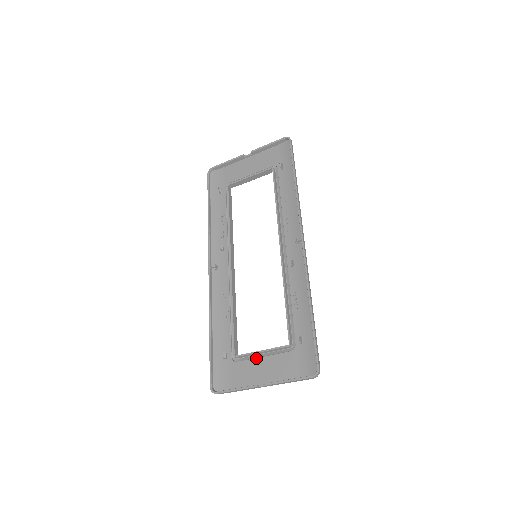
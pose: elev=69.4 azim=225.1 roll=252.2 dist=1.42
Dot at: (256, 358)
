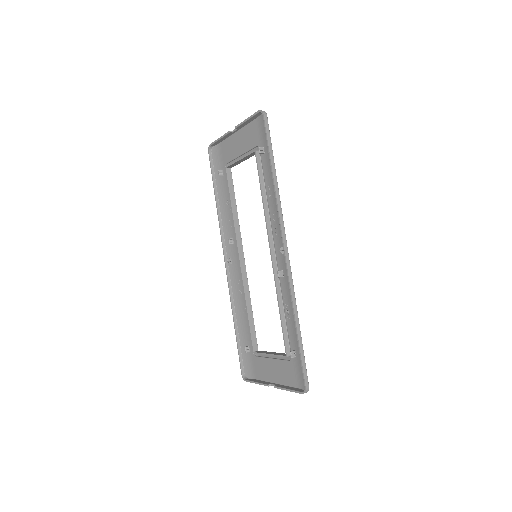
Dot at: (267, 358)
